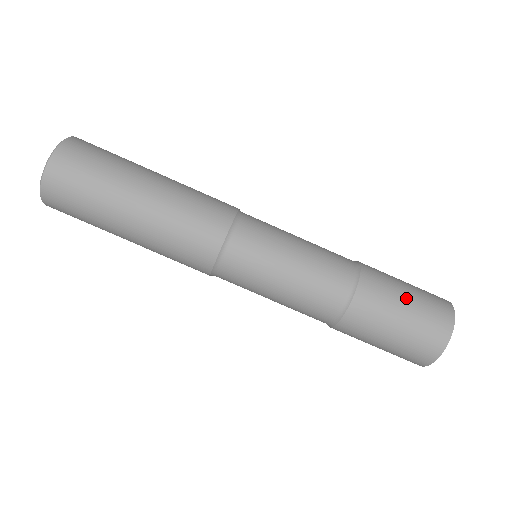
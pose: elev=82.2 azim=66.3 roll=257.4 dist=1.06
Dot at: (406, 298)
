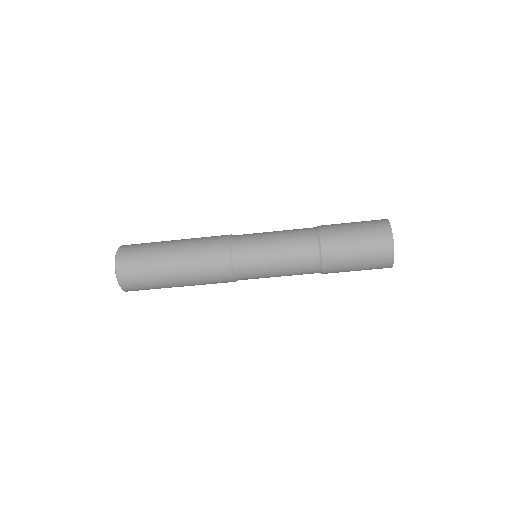
Dot at: (357, 265)
